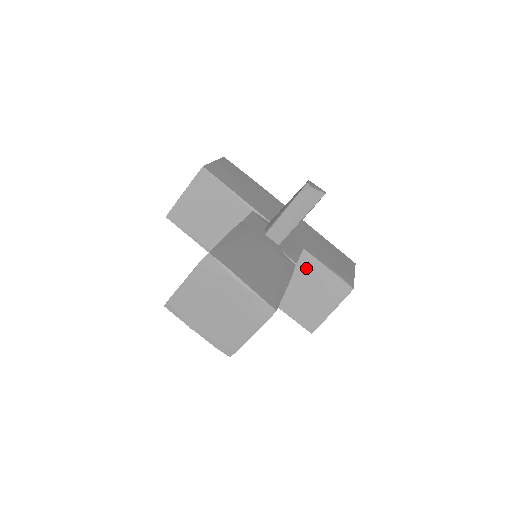
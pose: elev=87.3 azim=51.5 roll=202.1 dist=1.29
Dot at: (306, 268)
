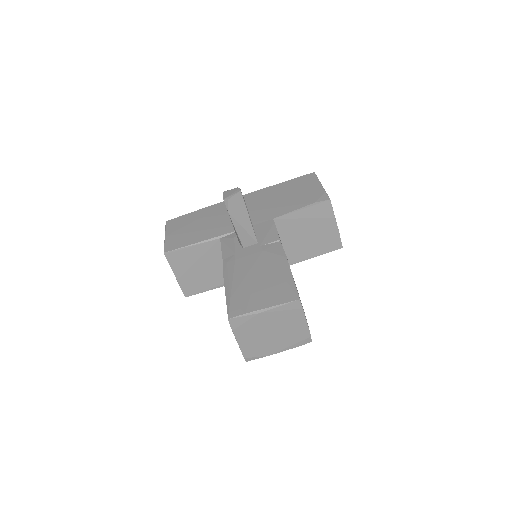
Dot at: (290, 225)
